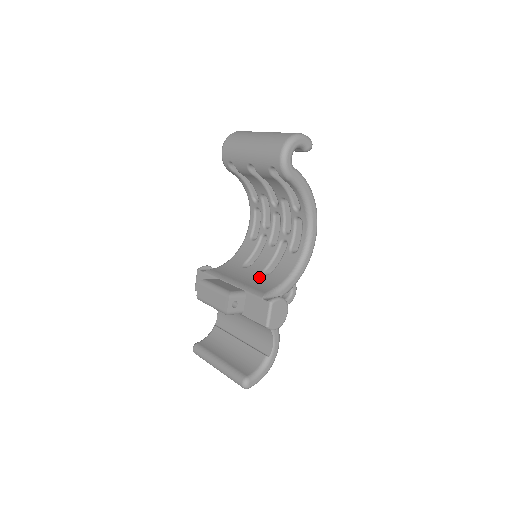
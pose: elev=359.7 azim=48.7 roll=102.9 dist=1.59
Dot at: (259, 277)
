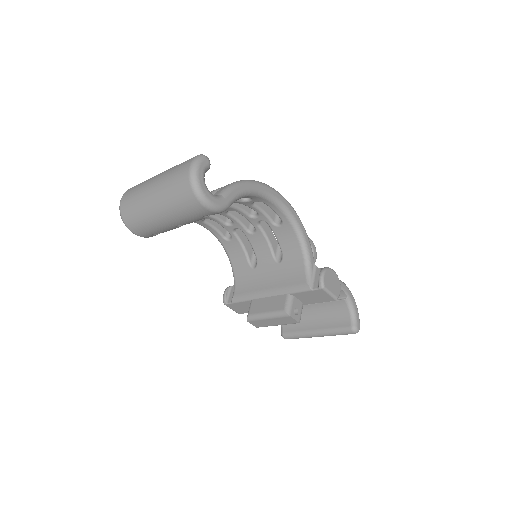
Dot at: (279, 267)
